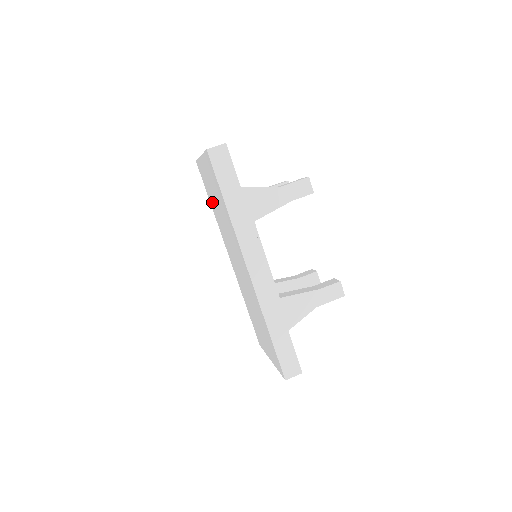
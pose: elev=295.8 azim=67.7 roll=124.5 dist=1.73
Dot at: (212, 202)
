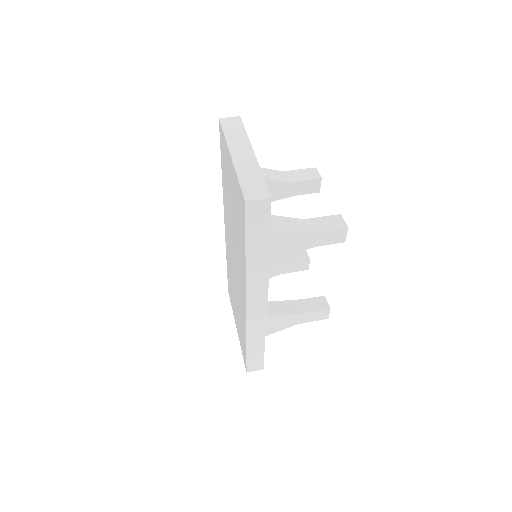
Dot at: (225, 180)
